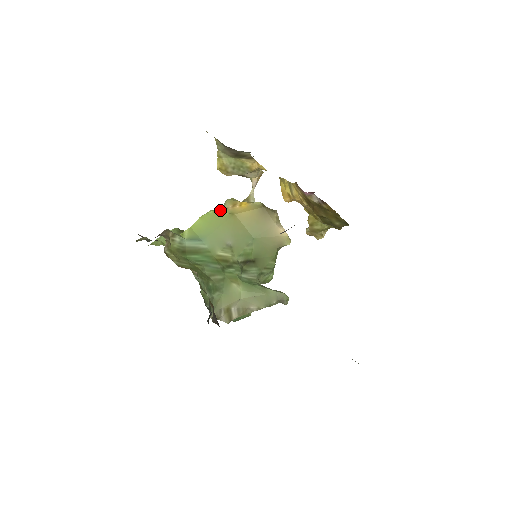
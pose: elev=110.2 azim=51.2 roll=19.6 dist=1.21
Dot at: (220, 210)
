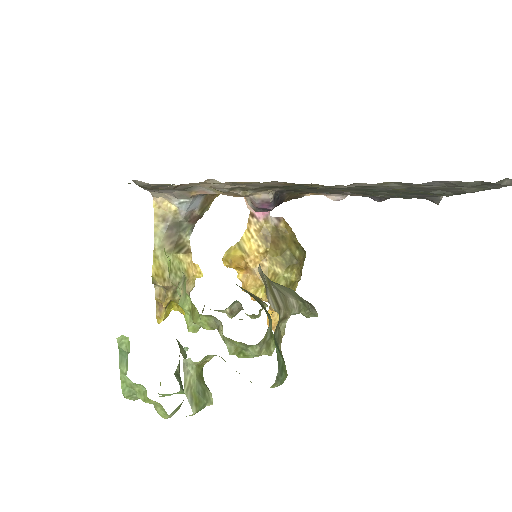
Dot at: occluded
